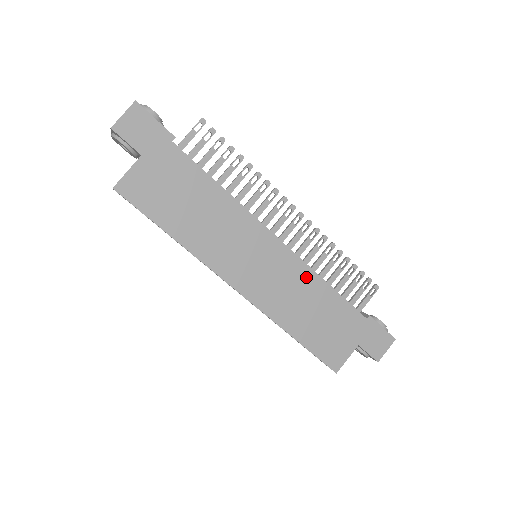
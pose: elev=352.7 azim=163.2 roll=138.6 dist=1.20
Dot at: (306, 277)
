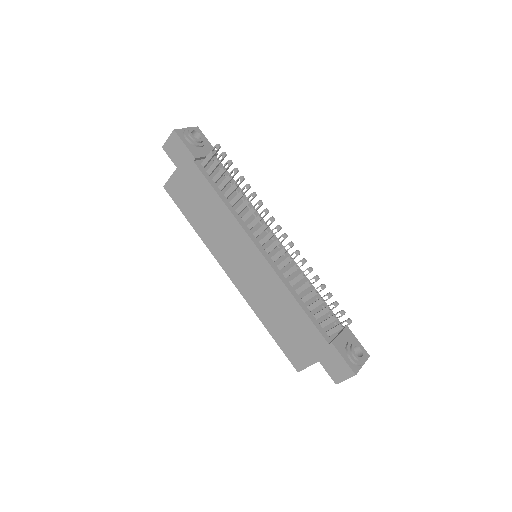
Dot at: (279, 288)
